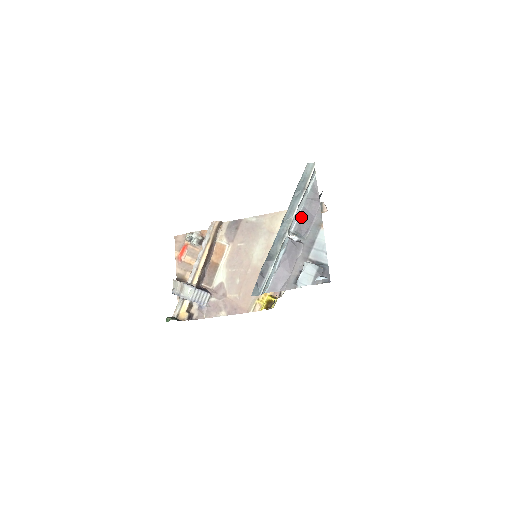
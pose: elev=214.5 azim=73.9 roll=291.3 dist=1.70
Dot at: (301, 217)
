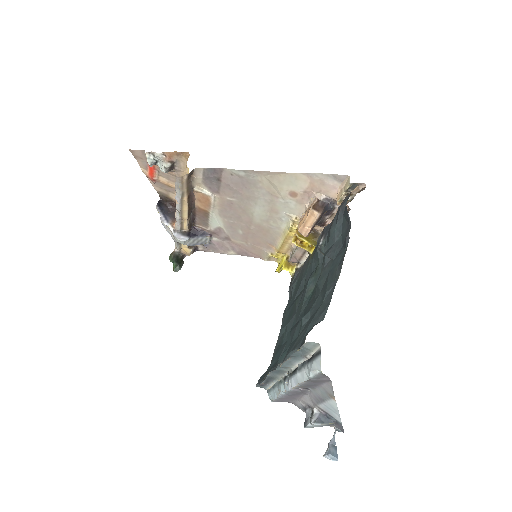
Dot at: (303, 386)
